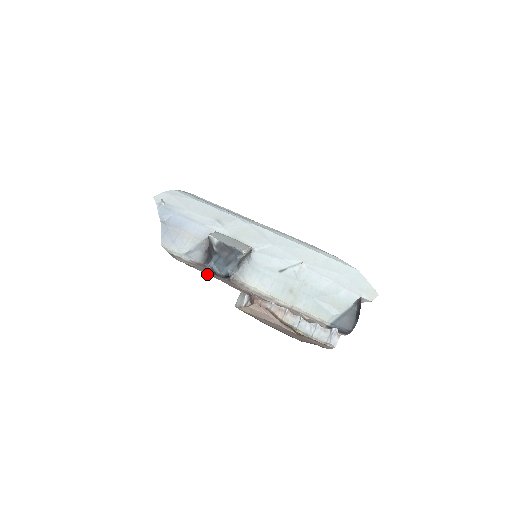
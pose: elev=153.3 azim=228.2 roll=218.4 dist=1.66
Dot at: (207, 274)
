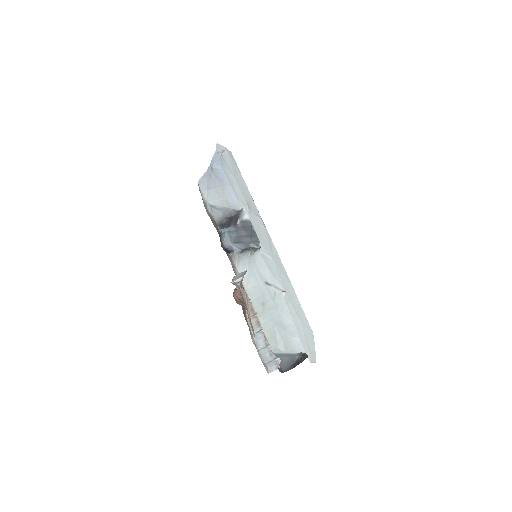
Dot at: occluded
